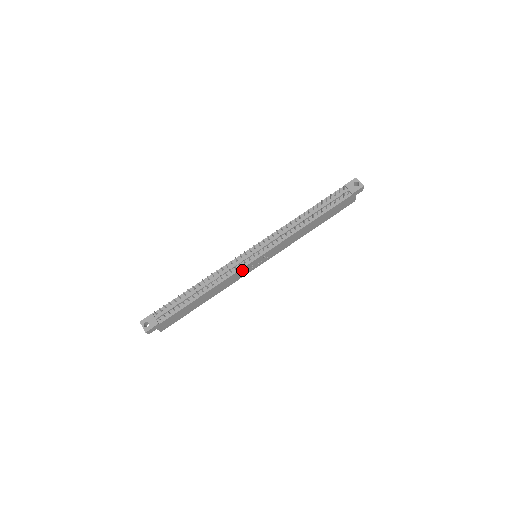
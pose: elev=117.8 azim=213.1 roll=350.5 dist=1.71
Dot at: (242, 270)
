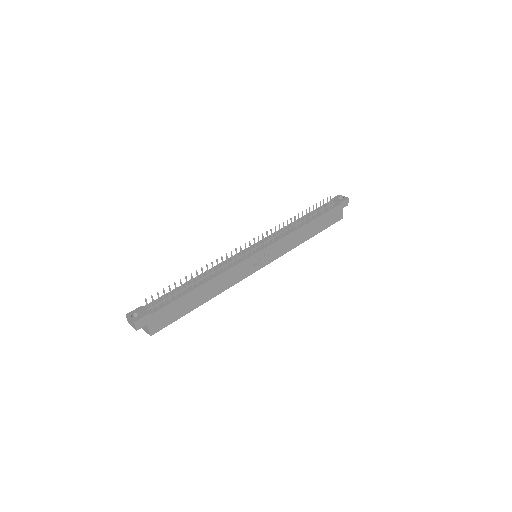
Dot at: (244, 264)
